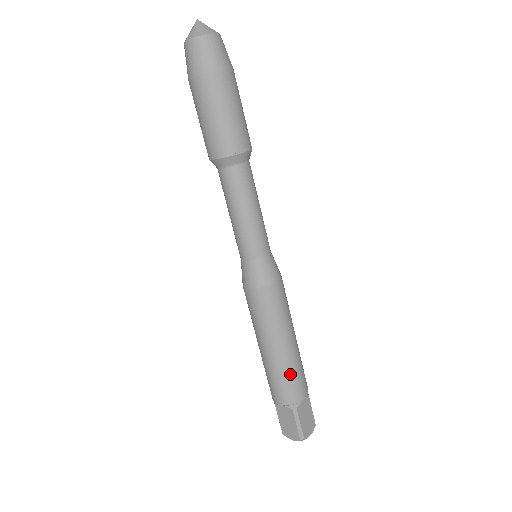
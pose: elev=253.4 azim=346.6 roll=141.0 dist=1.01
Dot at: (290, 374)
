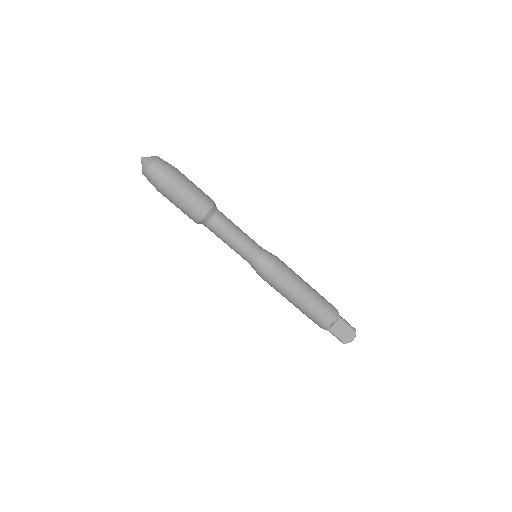
Dot at: (323, 300)
